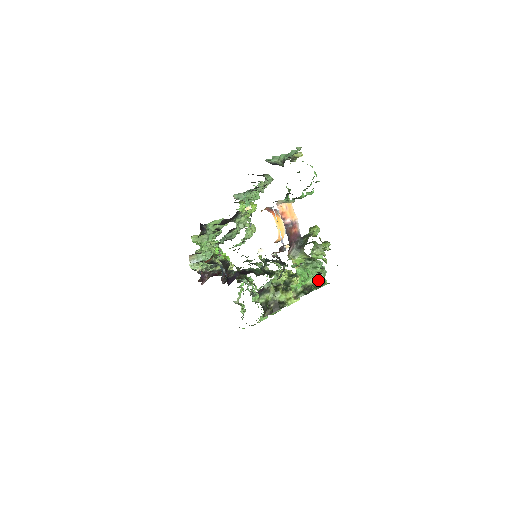
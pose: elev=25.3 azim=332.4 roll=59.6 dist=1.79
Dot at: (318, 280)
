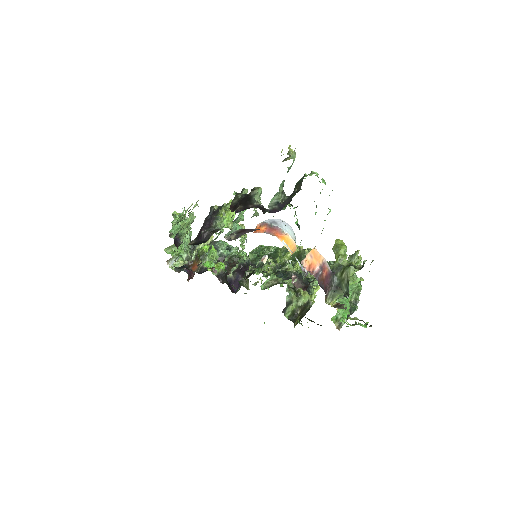
Dot at: (353, 293)
